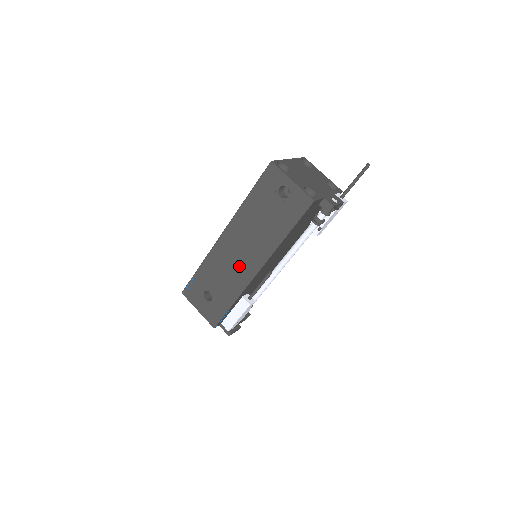
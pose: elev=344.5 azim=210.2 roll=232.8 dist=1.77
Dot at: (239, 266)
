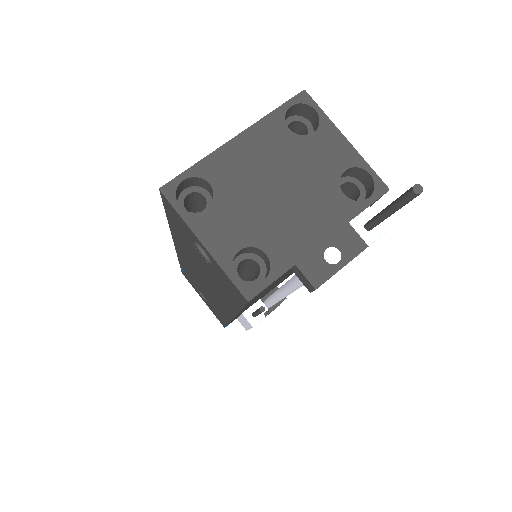
Dot at: (211, 295)
